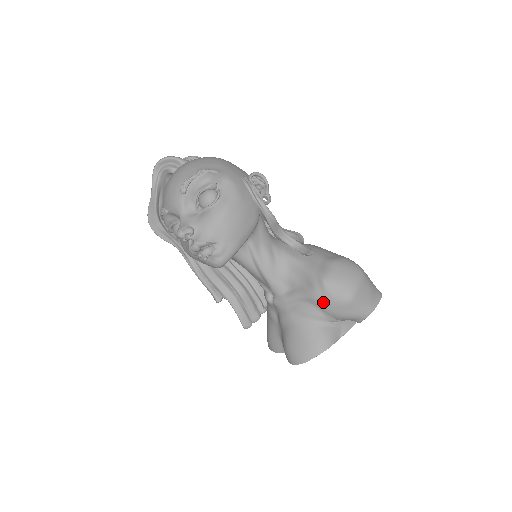
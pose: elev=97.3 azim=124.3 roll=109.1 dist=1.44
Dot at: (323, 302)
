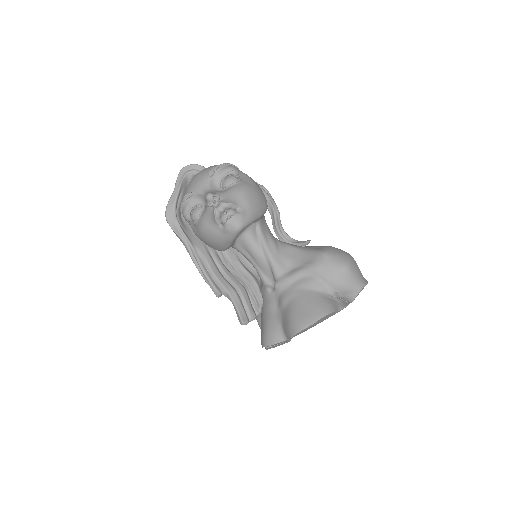
Dot at: (324, 270)
